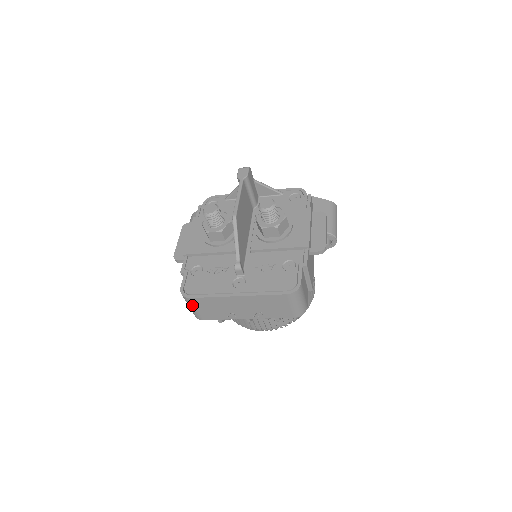
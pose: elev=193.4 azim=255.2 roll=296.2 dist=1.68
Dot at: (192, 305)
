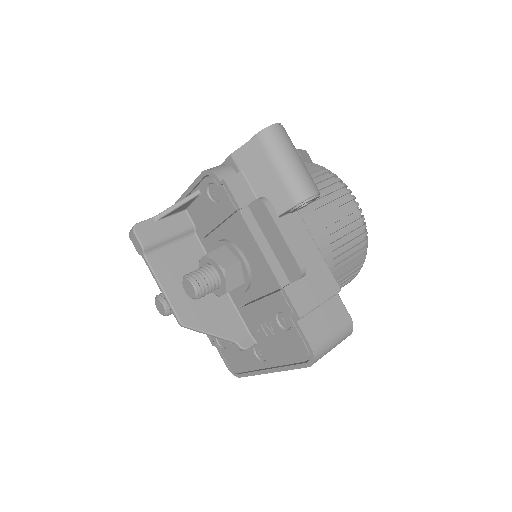
Dot at: occluded
